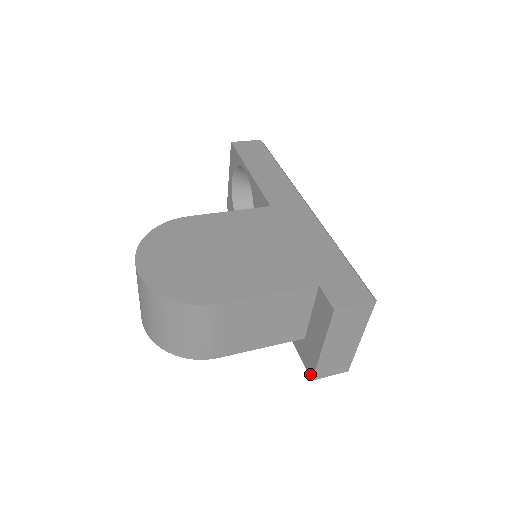
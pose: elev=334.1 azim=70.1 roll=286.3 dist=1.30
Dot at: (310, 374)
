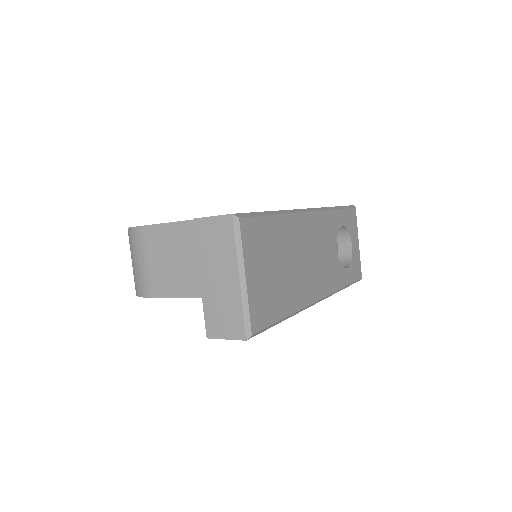
Dot at: (209, 332)
